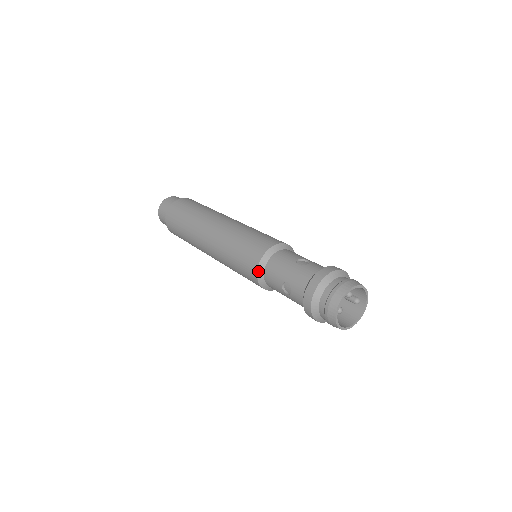
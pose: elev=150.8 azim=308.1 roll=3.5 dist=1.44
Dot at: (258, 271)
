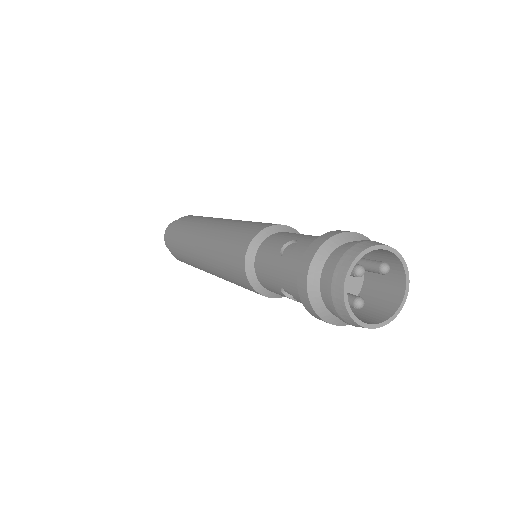
Dot at: (252, 285)
